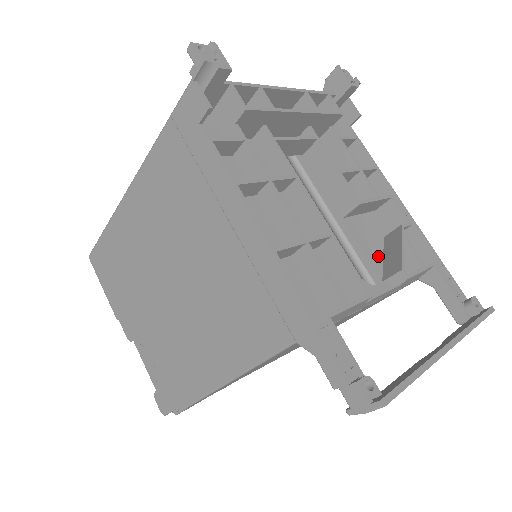
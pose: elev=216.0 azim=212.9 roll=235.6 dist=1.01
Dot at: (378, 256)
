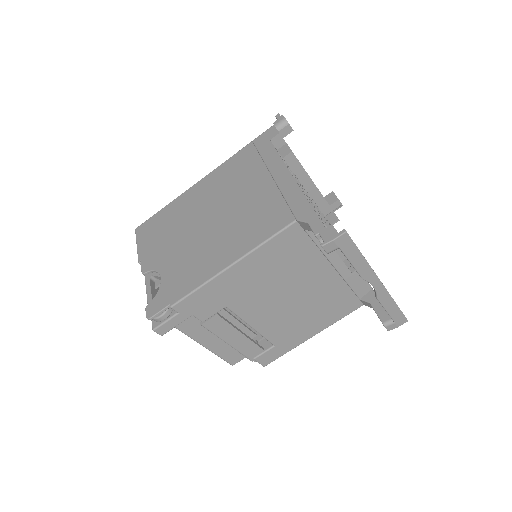
Dot at: occluded
